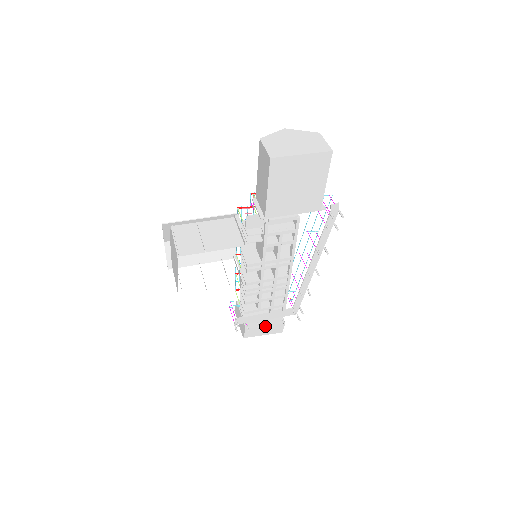
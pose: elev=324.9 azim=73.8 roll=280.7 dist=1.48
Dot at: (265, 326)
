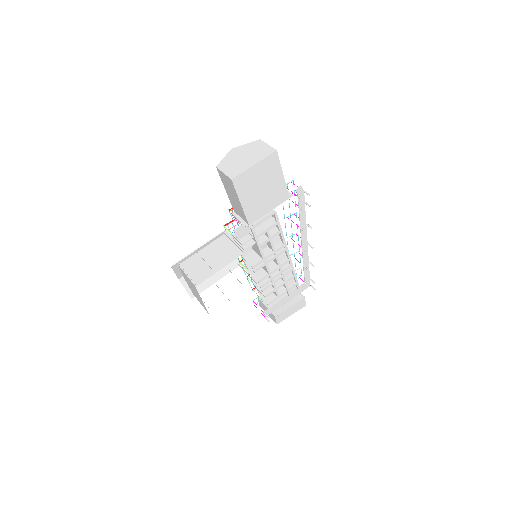
Dot at: (290, 307)
